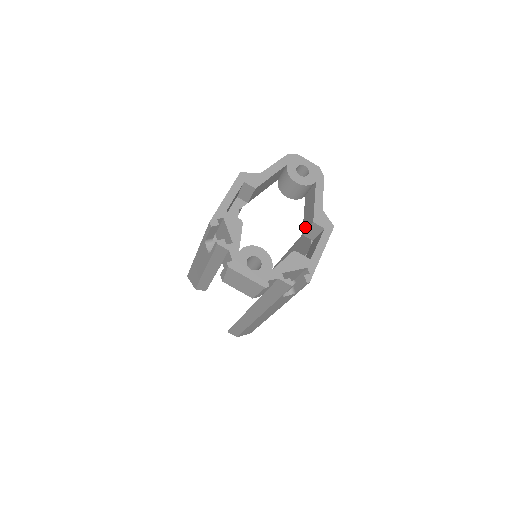
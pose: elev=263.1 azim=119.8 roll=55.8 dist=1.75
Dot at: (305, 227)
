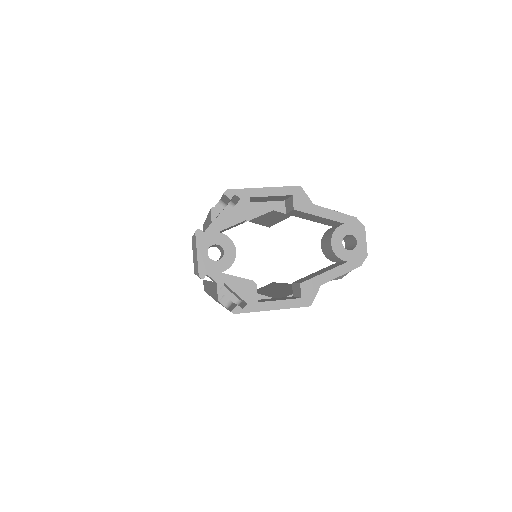
Dot at: (299, 280)
